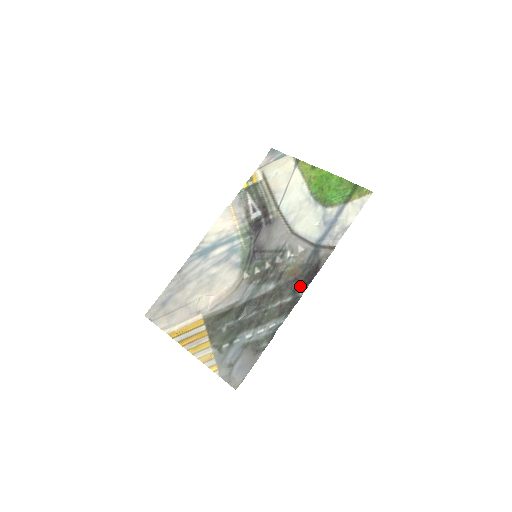
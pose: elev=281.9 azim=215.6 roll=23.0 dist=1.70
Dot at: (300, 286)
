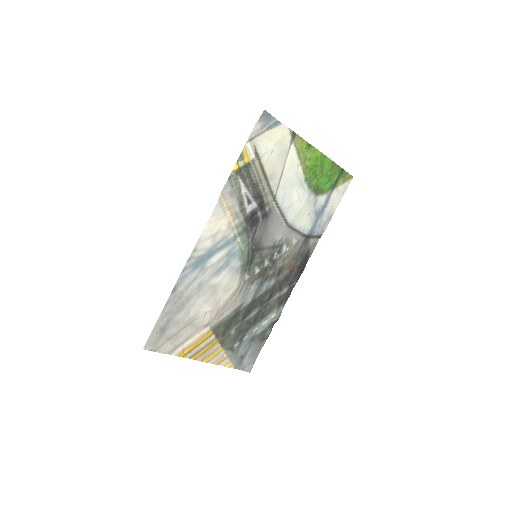
Dot at: (296, 278)
